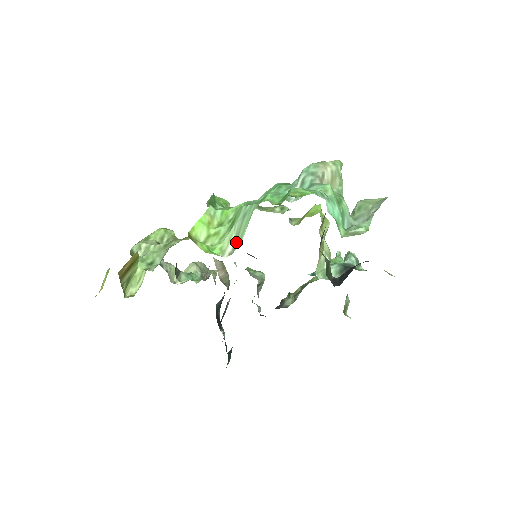
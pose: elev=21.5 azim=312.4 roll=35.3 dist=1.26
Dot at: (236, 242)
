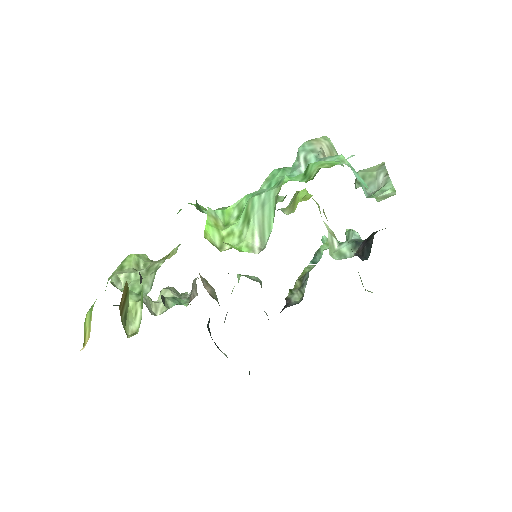
Dot at: (263, 235)
